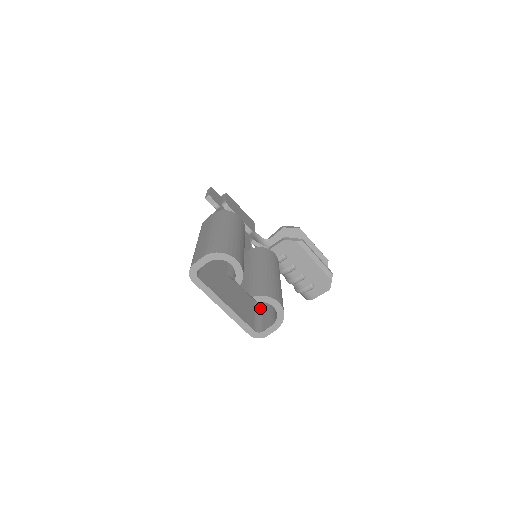
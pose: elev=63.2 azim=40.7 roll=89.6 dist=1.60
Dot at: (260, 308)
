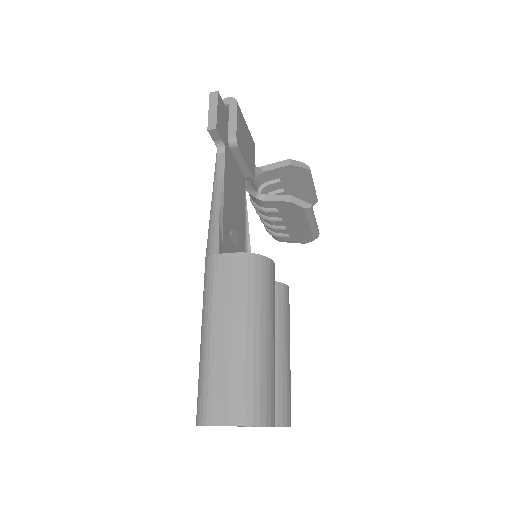
Dot at: occluded
